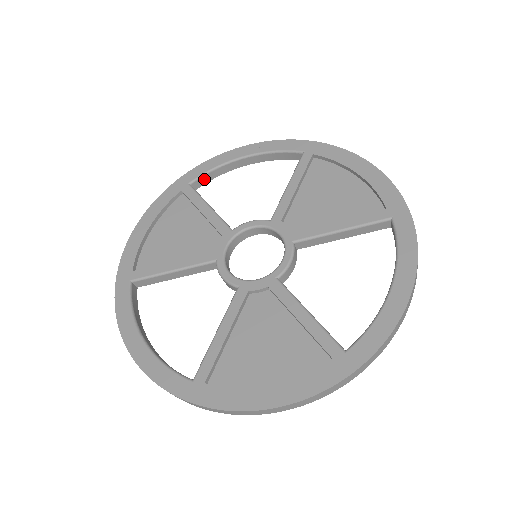
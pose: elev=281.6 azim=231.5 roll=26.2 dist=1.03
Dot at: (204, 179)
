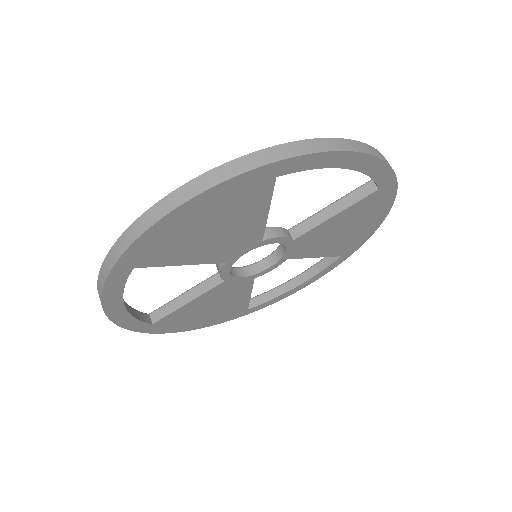
Dot at: (258, 300)
